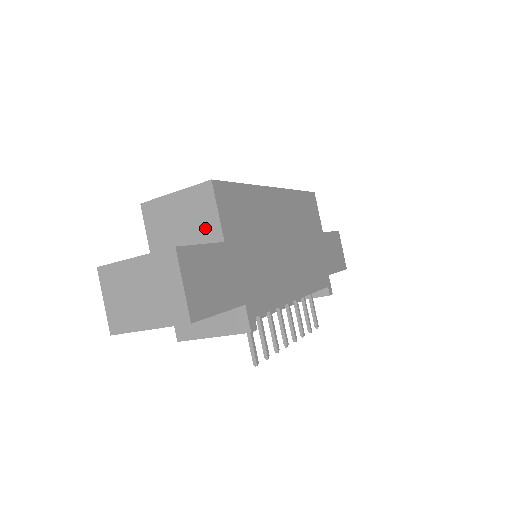
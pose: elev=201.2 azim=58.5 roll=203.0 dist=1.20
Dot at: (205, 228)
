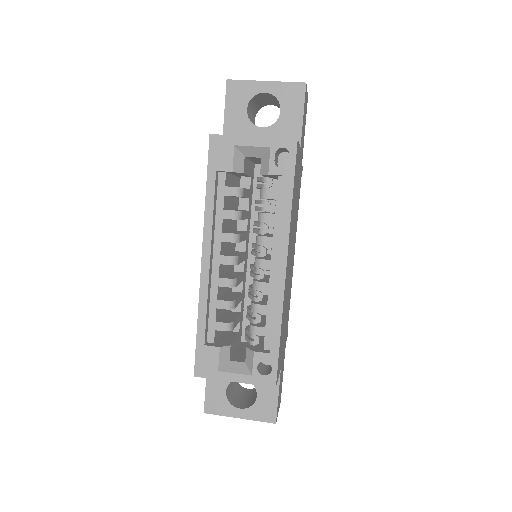
Dot at: occluded
